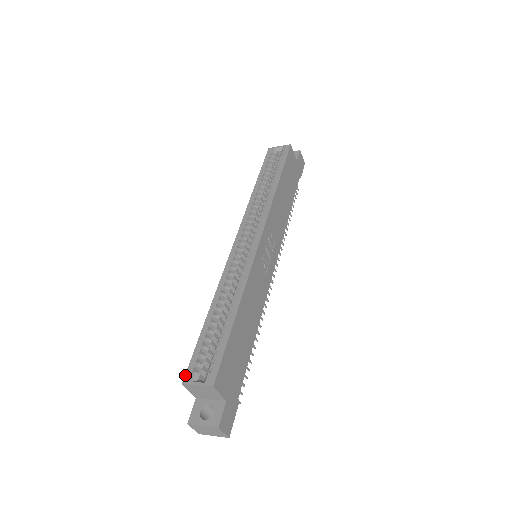
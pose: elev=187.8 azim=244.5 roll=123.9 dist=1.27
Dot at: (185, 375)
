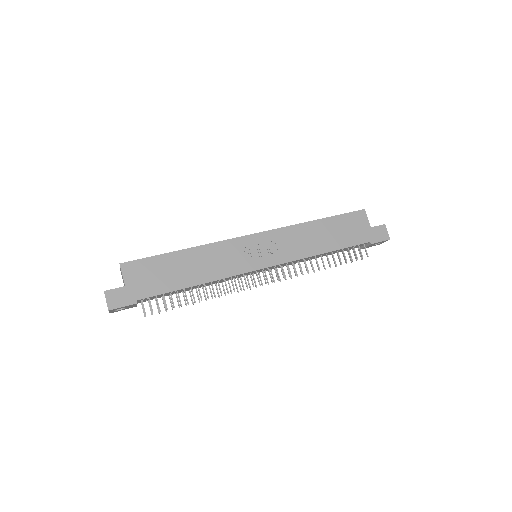
Dot at: occluded
